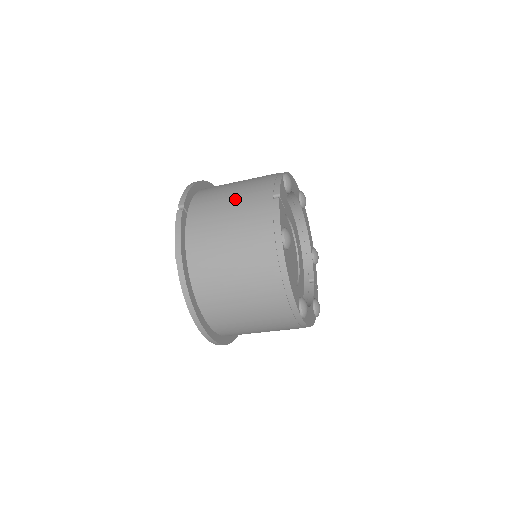
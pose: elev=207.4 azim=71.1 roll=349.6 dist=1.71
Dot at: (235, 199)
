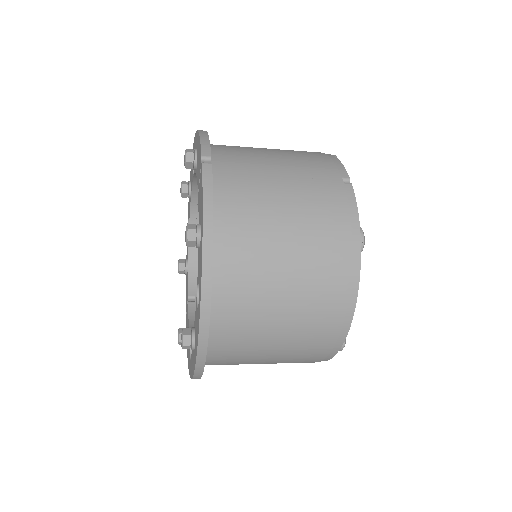
Dot at: (286, 170)
